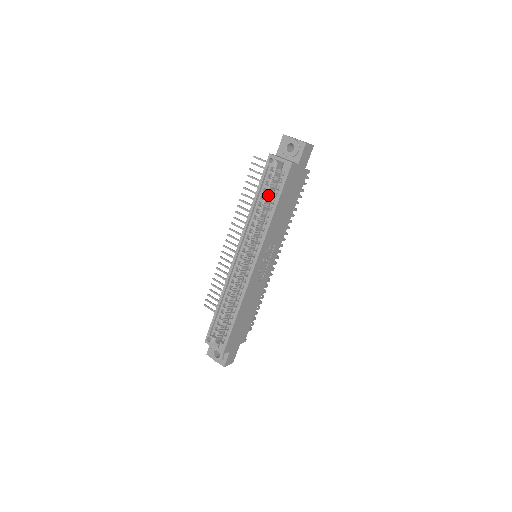
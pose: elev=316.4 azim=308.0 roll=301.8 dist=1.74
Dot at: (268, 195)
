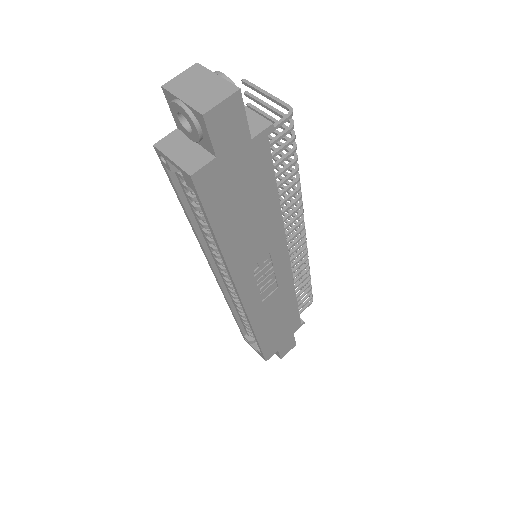
Dot at: occluded
